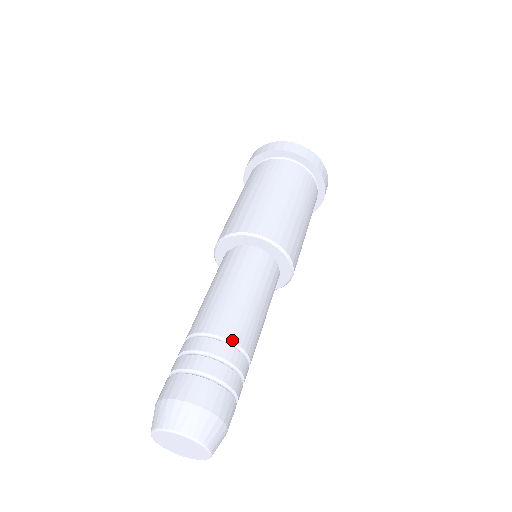
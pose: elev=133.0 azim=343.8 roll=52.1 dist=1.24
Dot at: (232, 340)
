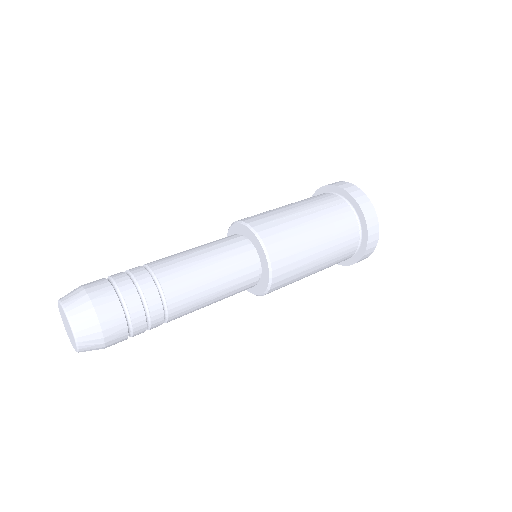
Dot at: (167, 300)
